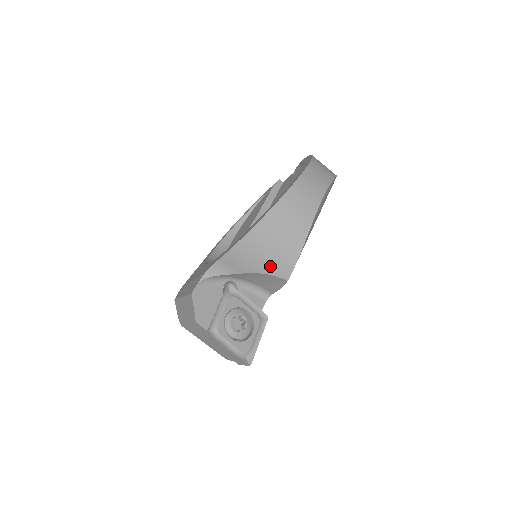
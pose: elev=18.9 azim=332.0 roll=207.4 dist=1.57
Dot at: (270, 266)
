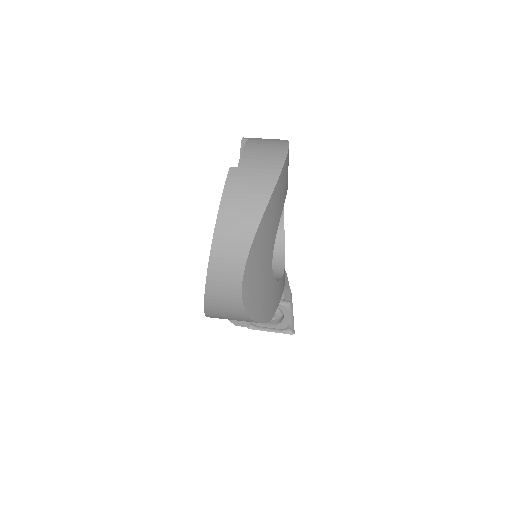
Dot at: occluded
